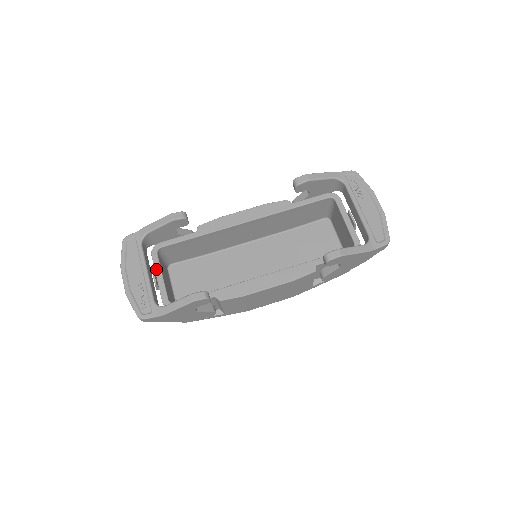
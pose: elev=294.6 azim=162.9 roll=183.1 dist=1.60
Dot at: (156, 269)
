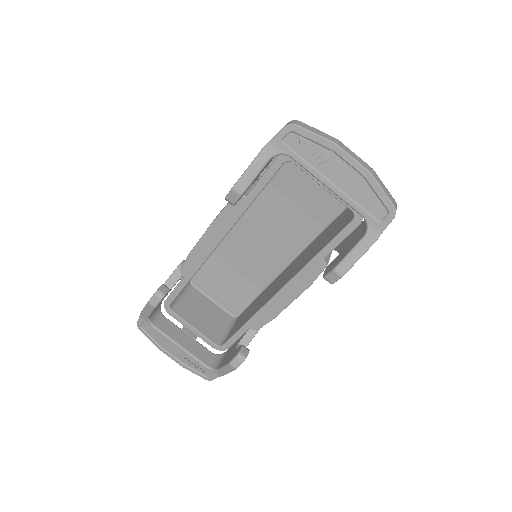
Dot at: (184, 325)
